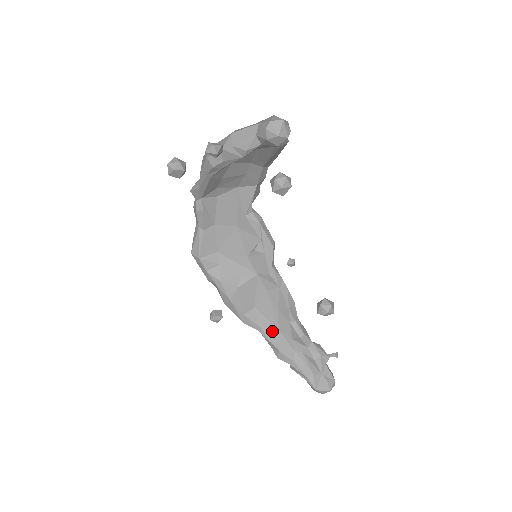
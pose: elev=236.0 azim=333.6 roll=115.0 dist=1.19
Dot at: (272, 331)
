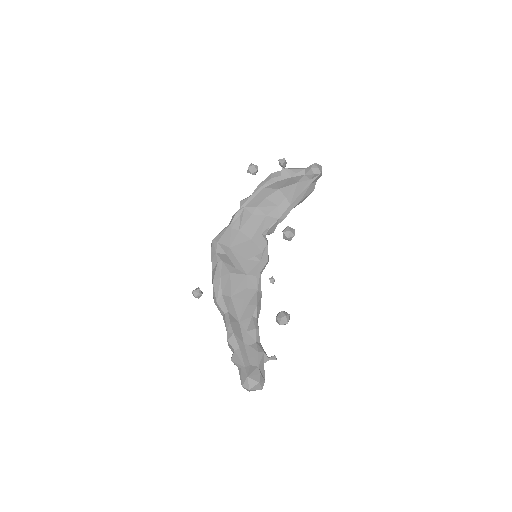
Dot at: (234, 319)
